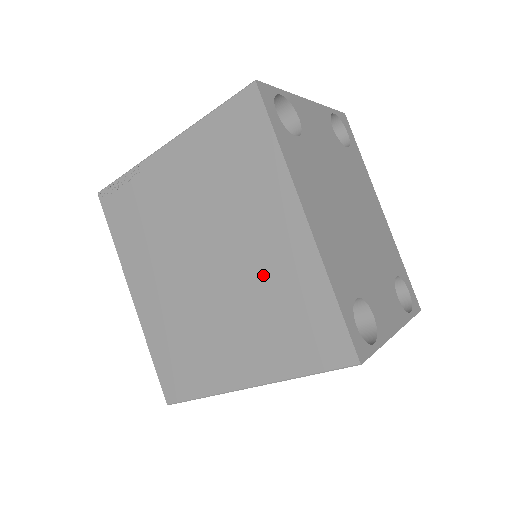
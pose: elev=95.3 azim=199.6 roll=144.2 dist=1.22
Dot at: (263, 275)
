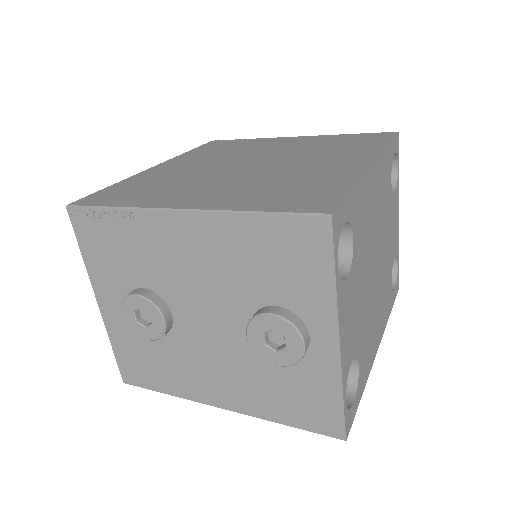
Dot at: (297, 172)
